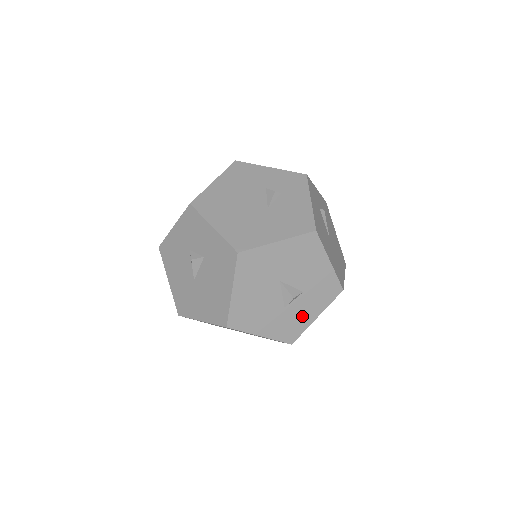
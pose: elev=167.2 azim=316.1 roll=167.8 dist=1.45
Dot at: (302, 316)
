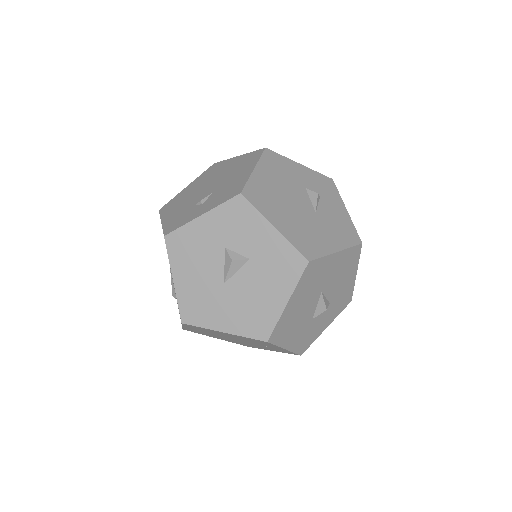
Dot at: (319, 327)
